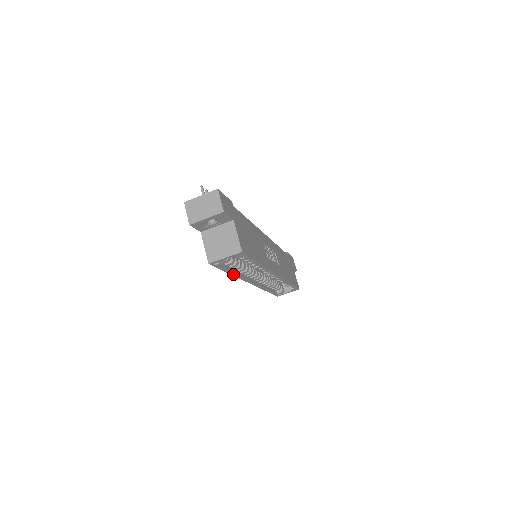
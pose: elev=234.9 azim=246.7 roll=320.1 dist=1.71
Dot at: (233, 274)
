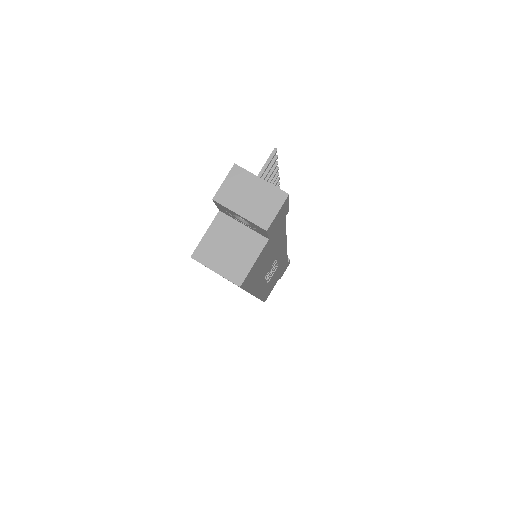
Dot at: occluded
